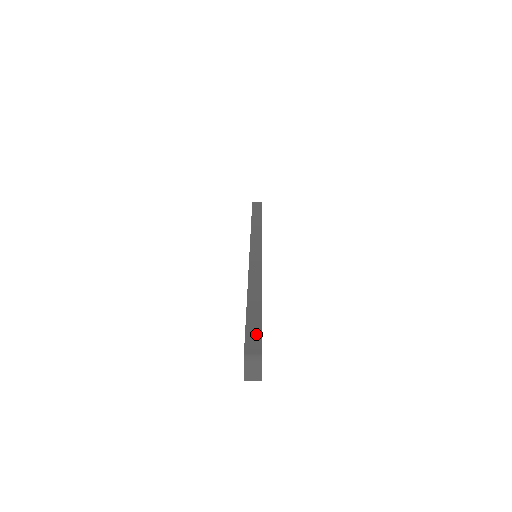
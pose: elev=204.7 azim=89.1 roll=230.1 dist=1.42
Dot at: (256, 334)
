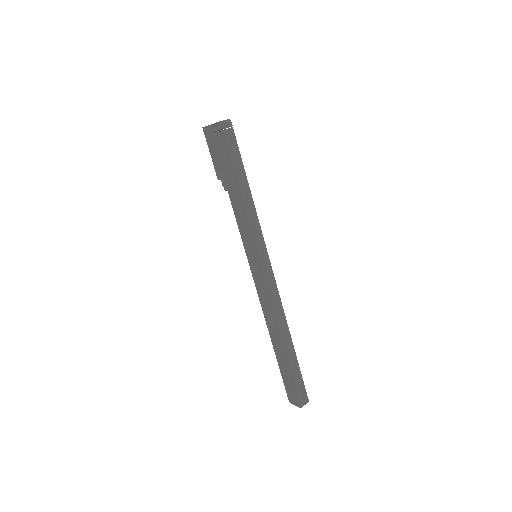
Dot at: (302, 386)
